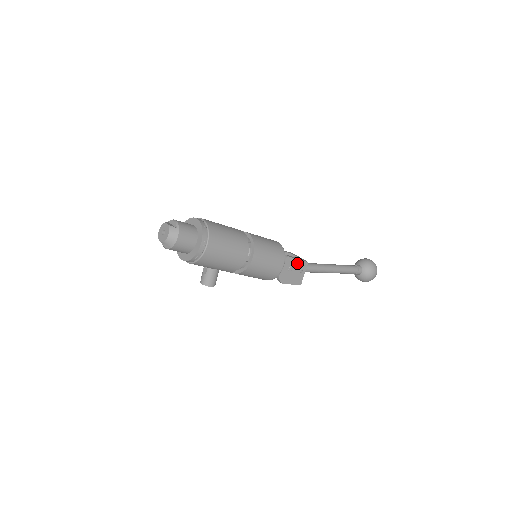
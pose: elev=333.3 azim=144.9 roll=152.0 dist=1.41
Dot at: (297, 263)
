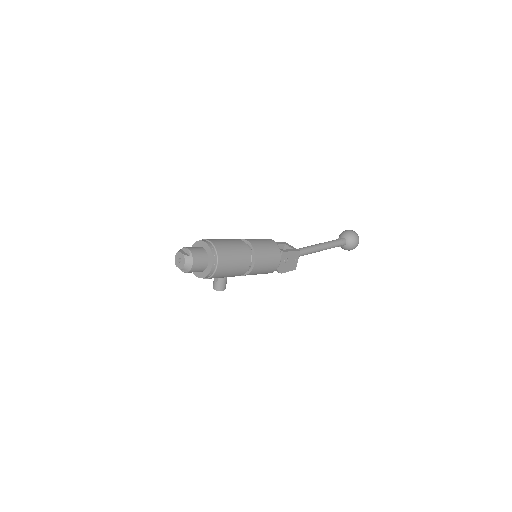
Dot at: (291, 254)
